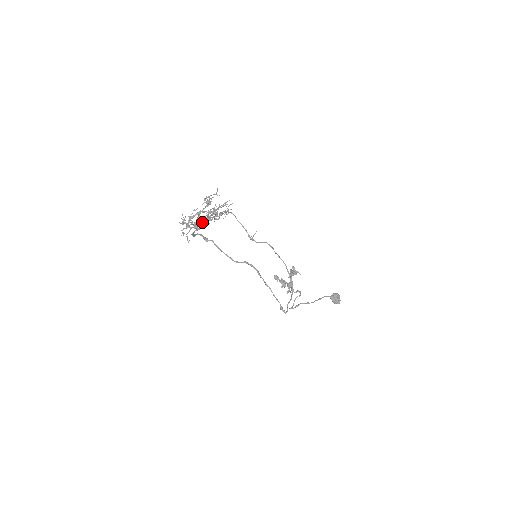
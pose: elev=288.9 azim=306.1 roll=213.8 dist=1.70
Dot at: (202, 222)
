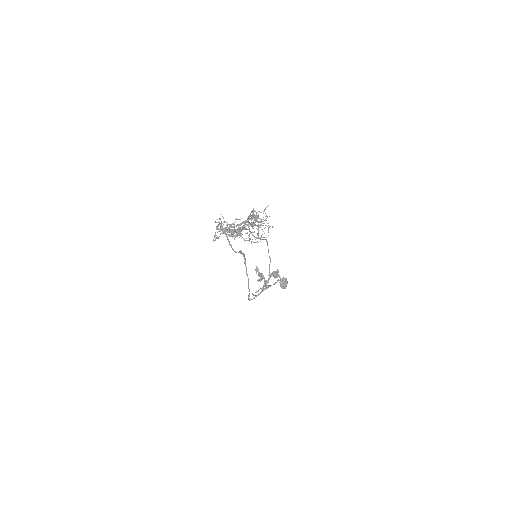
Dot at: (237, 231)
